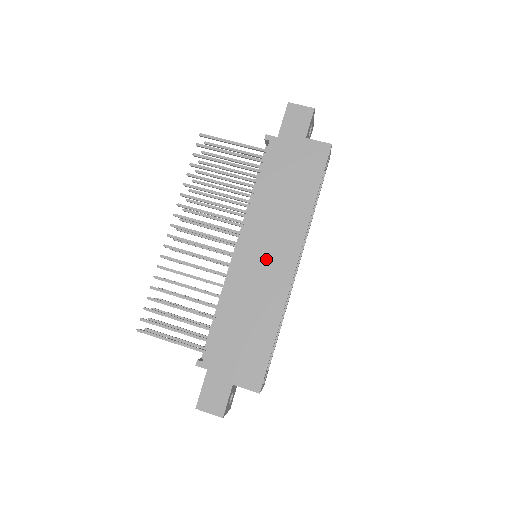
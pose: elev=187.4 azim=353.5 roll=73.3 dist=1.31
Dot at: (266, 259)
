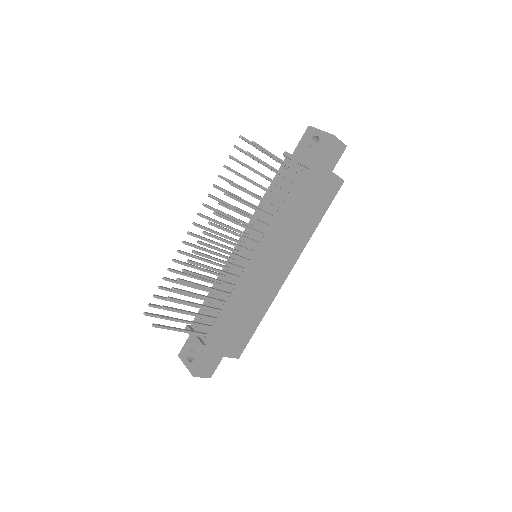
Dot at: (273, 269)
